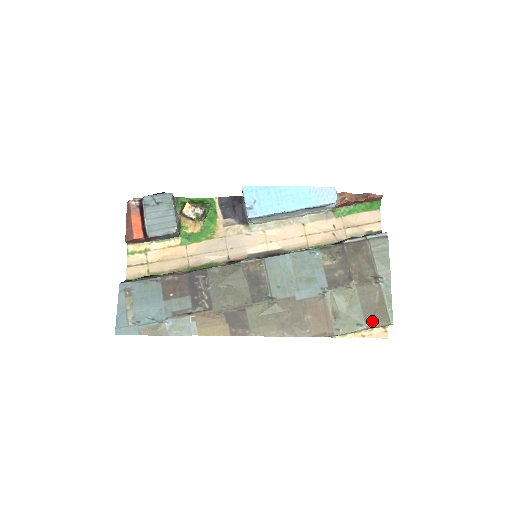
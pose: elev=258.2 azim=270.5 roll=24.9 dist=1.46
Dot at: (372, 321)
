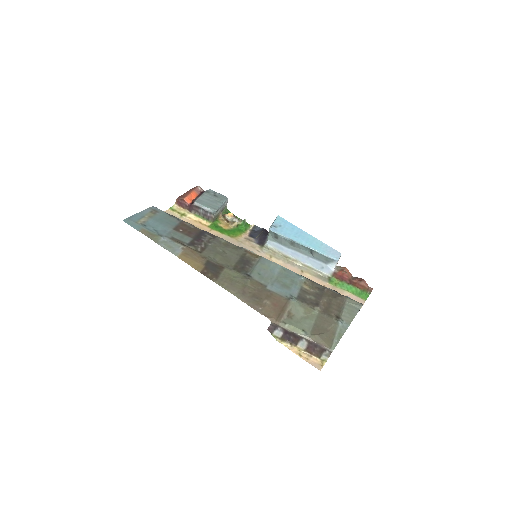
Dot at: (317, 336)
